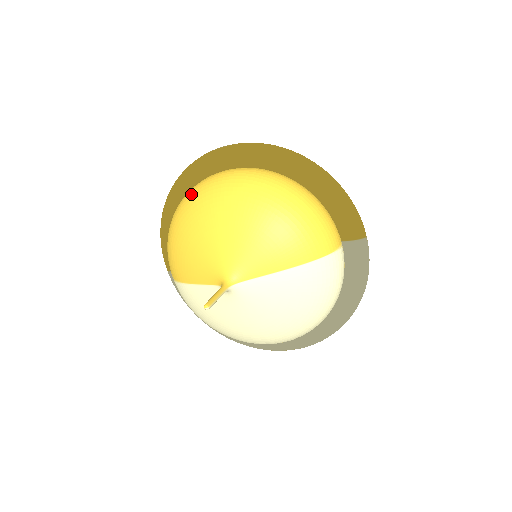
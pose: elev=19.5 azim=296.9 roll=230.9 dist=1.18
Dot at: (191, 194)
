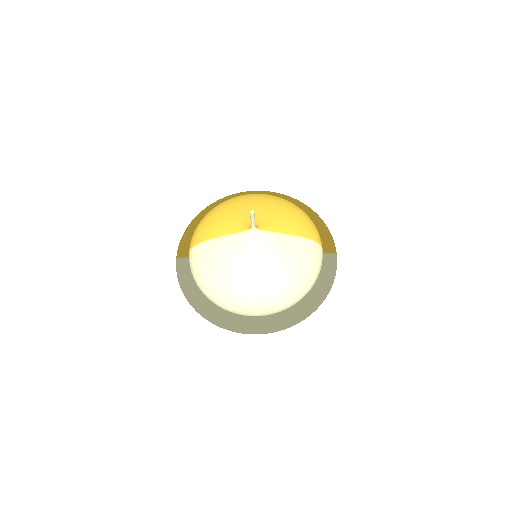
Dot at: occluded
